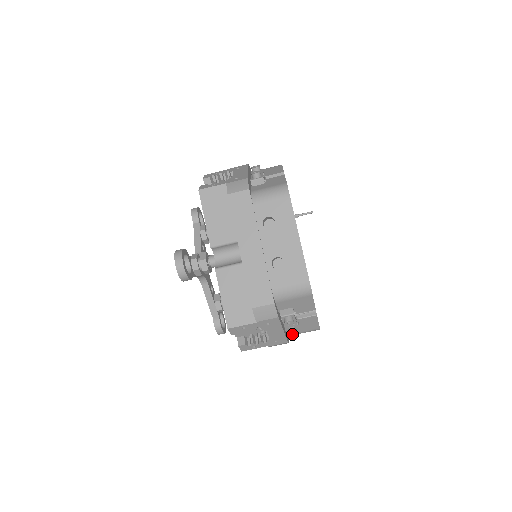
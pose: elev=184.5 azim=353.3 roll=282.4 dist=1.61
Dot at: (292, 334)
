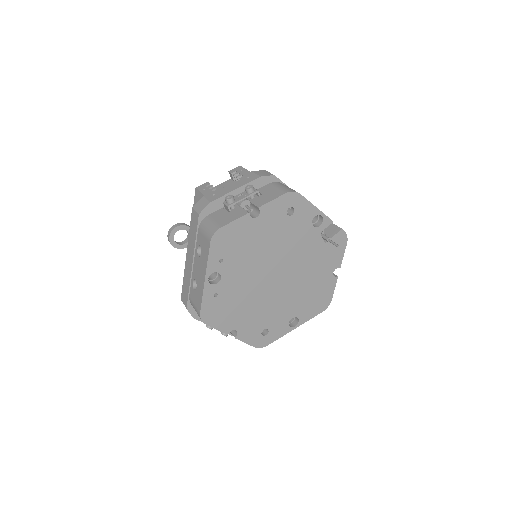
Dot at: occluded
